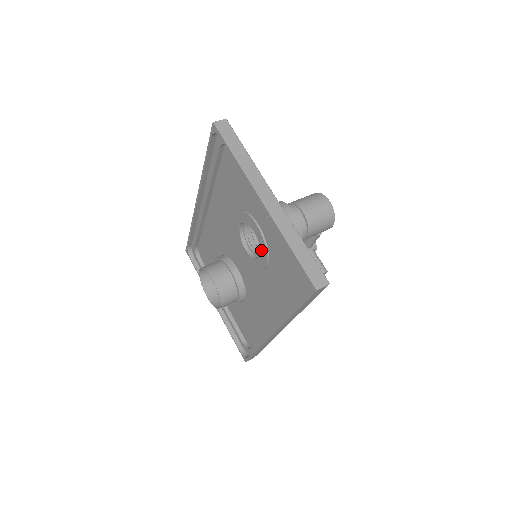
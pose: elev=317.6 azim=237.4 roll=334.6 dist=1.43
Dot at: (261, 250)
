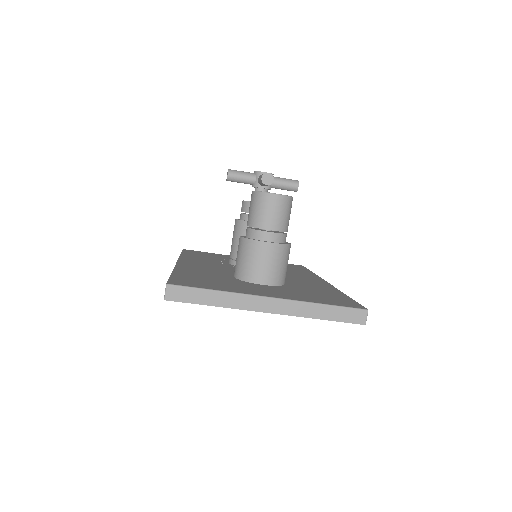
Dot at: occluded
